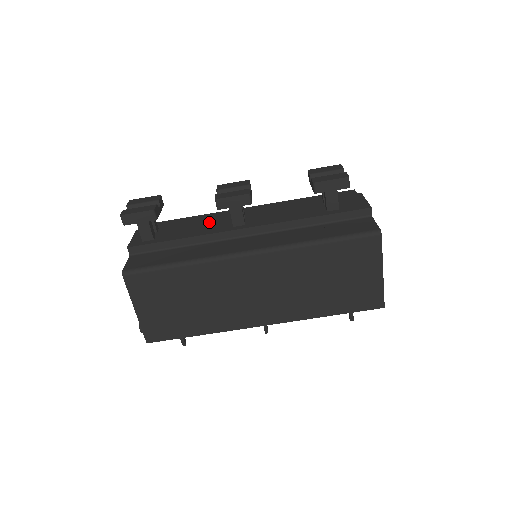
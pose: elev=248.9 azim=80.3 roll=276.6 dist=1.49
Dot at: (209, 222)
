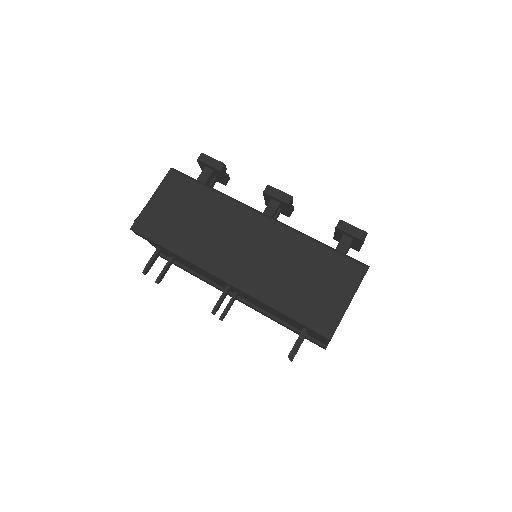
Dot at: occluded
